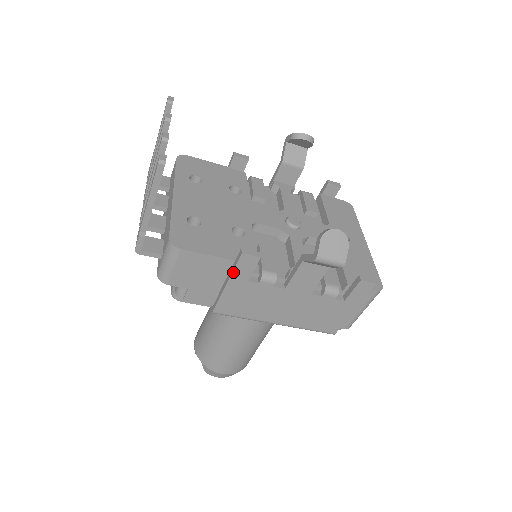
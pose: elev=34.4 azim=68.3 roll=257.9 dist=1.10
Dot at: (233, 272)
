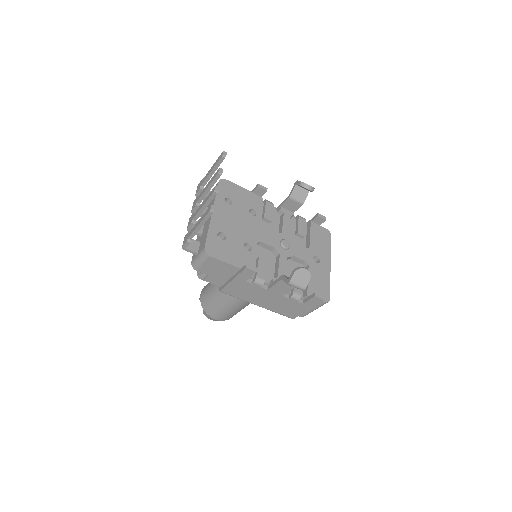
Dot at: (238, 275)
